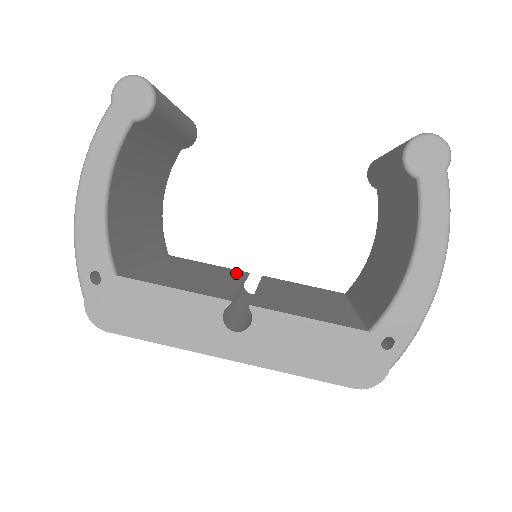
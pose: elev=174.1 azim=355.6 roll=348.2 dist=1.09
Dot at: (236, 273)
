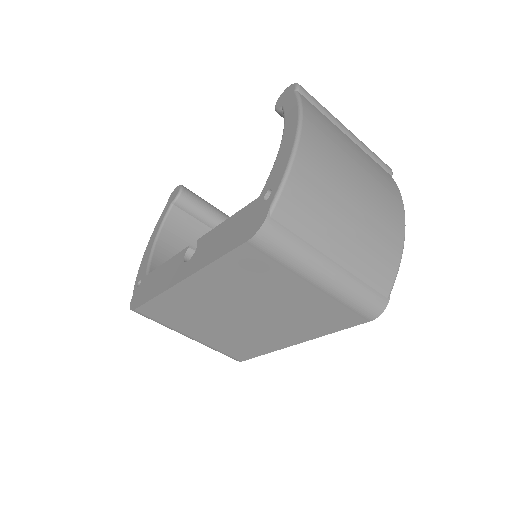
Dot at: occluded
